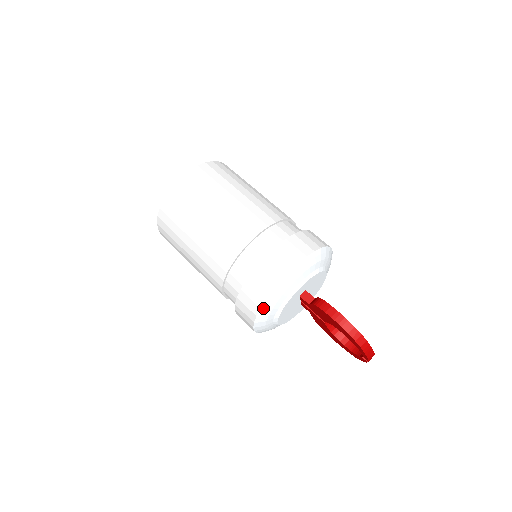
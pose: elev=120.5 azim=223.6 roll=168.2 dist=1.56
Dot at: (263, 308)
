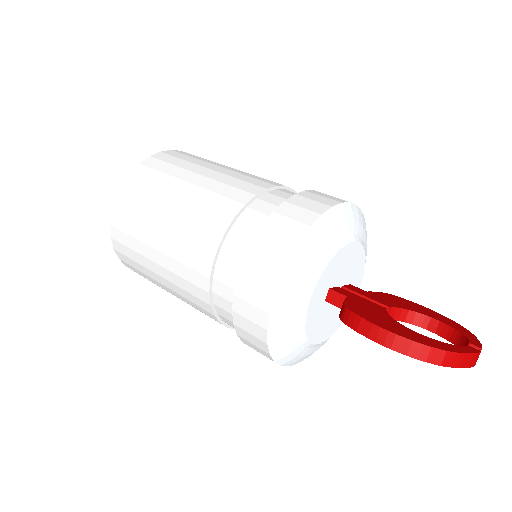
Dot at: (273, 352)
